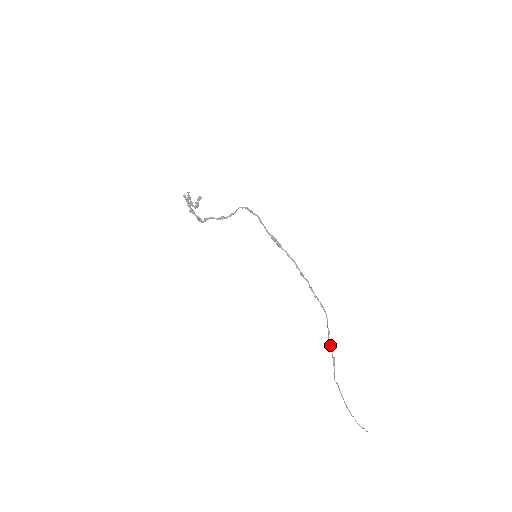
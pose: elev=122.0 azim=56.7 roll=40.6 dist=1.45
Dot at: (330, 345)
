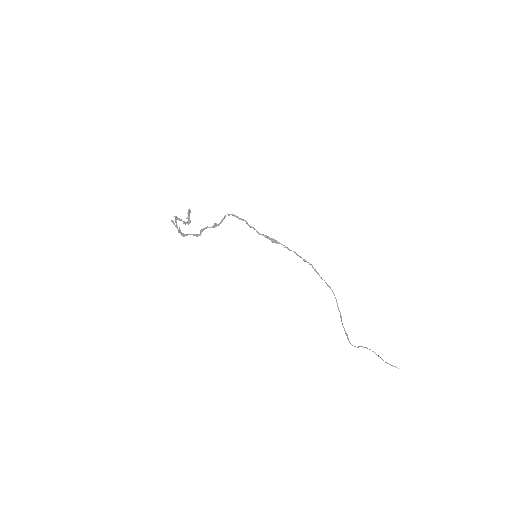
Dot at: (342, 324)
